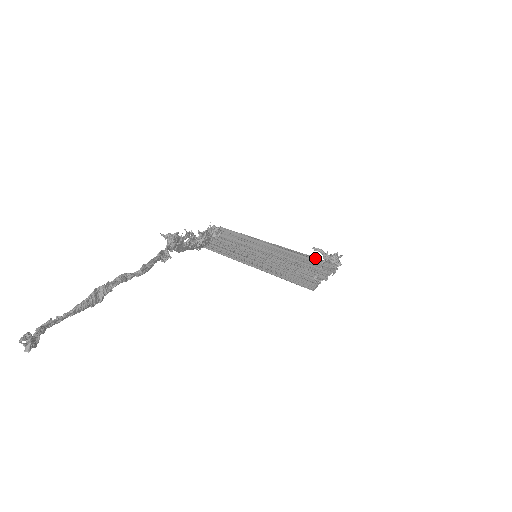
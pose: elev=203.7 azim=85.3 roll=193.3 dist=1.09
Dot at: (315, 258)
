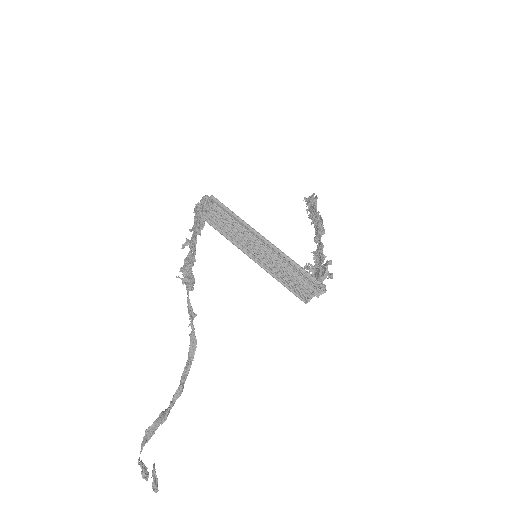
Dot at: (311, 276)
